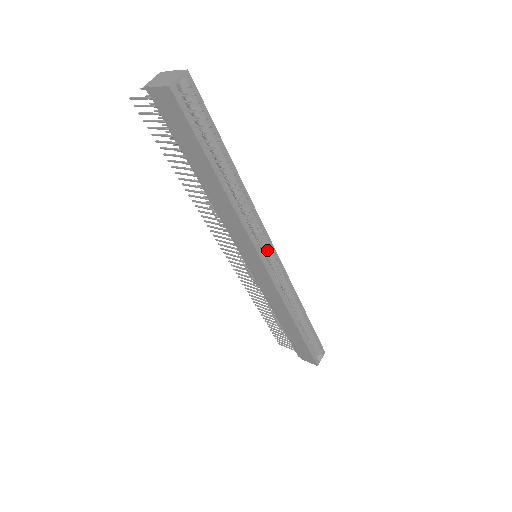
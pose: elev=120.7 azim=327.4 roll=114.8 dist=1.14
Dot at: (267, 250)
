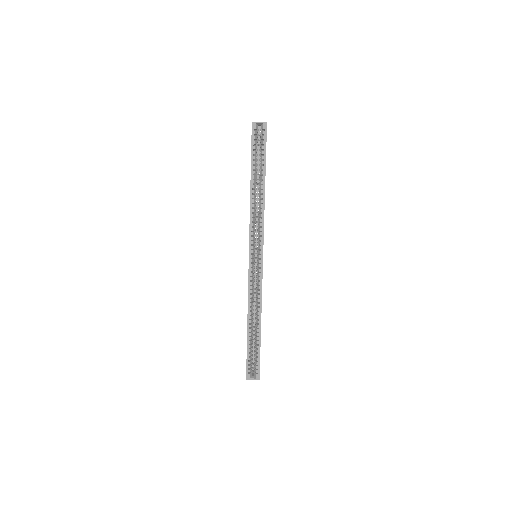
Dot at: (258, 252)
